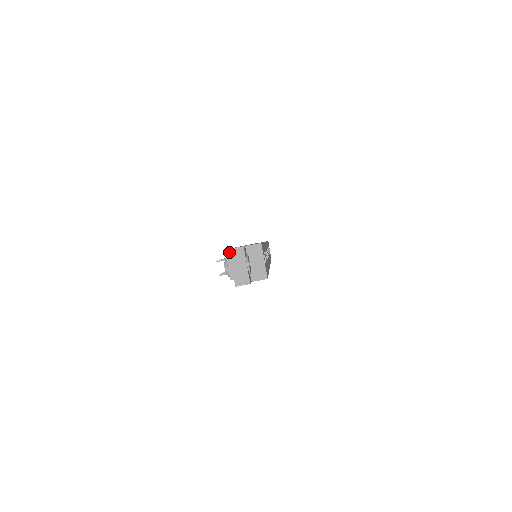
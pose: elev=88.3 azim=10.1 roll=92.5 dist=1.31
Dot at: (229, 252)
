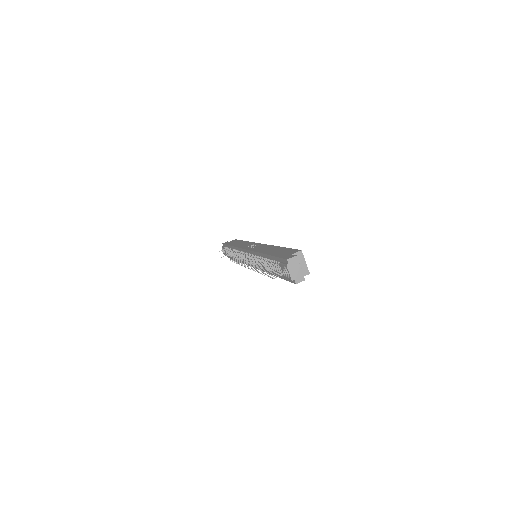
Dot at: (288, 262)
